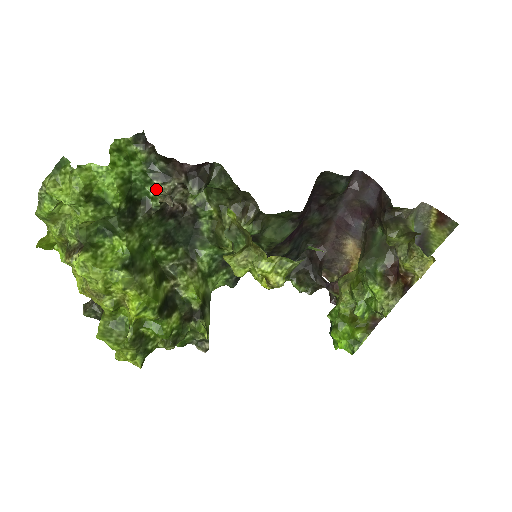
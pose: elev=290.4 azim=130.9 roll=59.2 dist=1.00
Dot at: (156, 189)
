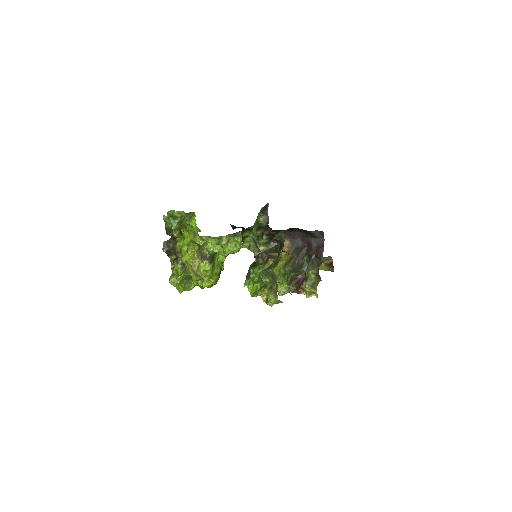
Dot at: occluded
